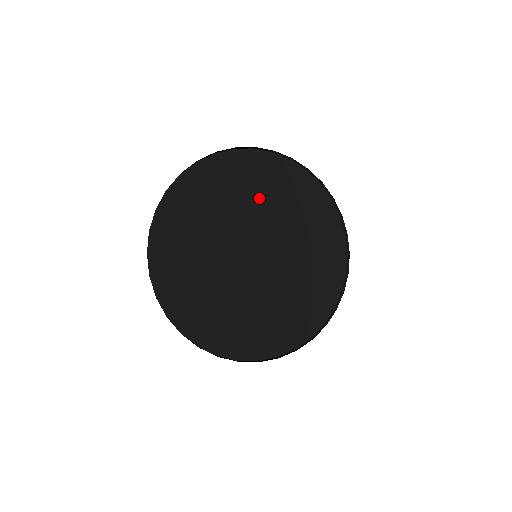
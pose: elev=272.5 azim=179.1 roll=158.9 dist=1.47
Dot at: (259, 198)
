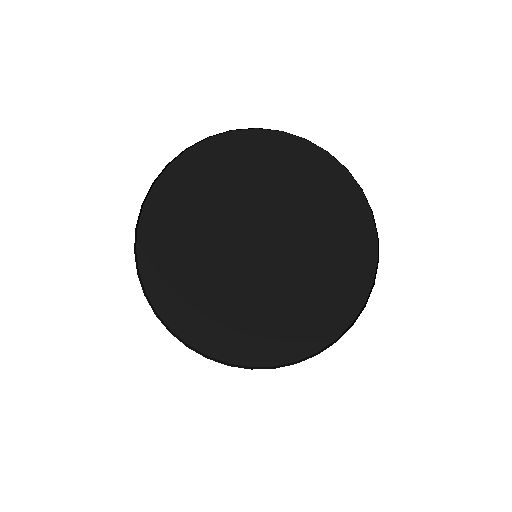
Dot at: (213, 204)
